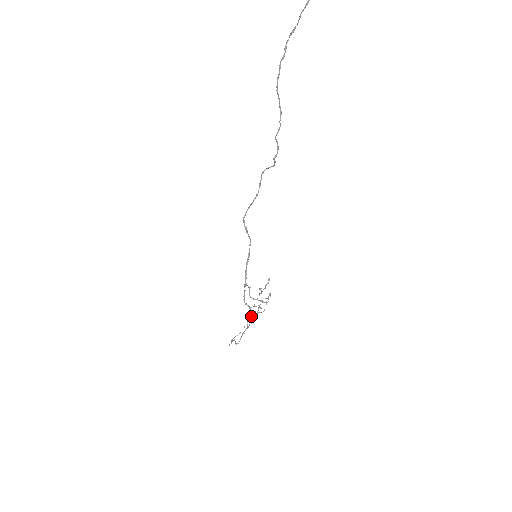
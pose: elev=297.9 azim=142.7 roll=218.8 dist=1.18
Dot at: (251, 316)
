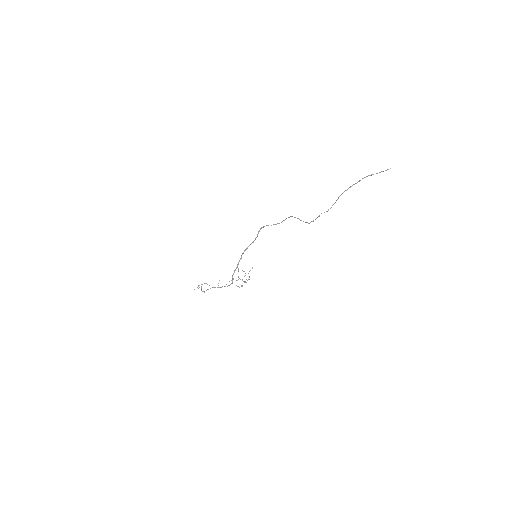
Dot at: occluded
